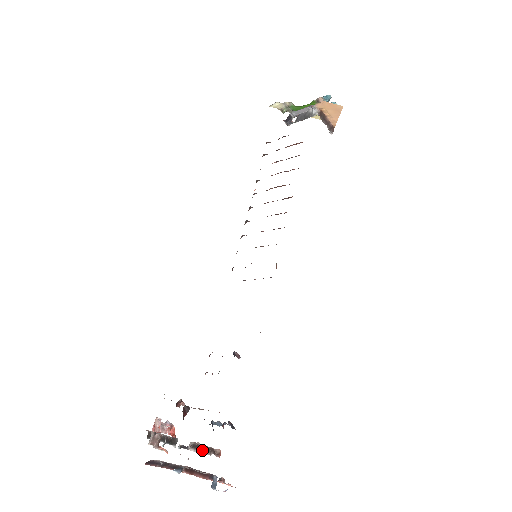
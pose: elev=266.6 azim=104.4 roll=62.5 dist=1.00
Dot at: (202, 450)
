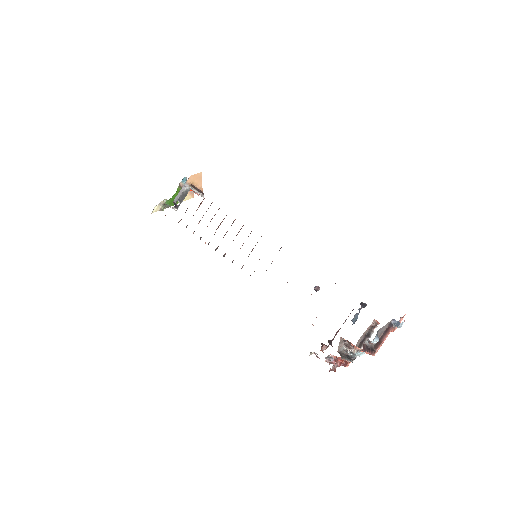
Dot at: (366, 339)
